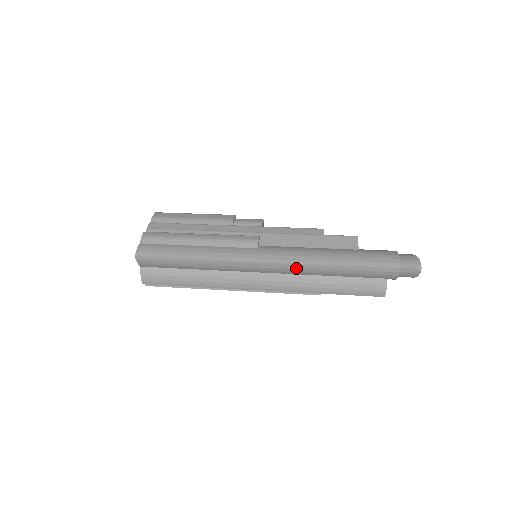
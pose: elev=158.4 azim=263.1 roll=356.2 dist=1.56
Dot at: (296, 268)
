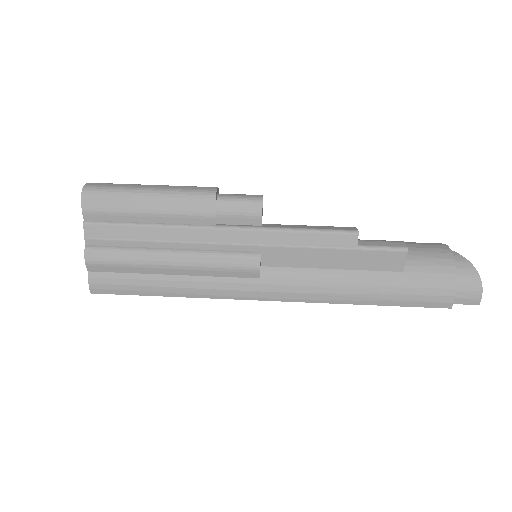
Dot at: occluded
